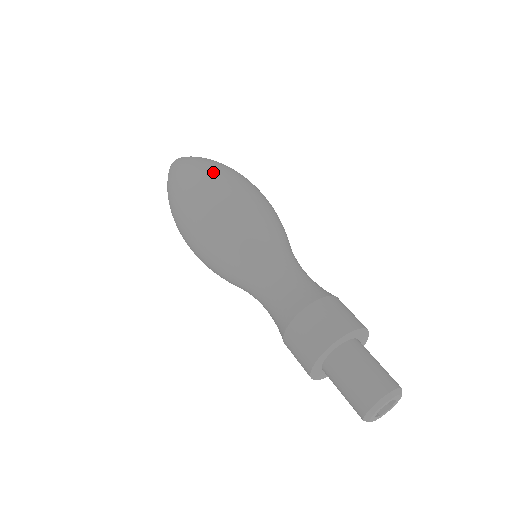
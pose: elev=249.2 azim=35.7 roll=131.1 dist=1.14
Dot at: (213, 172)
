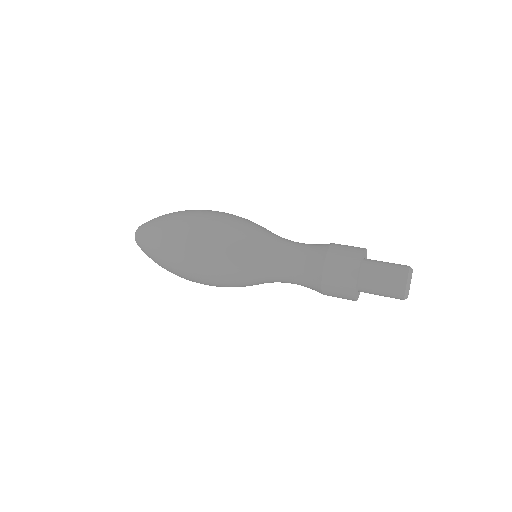
Dot at: occluded
